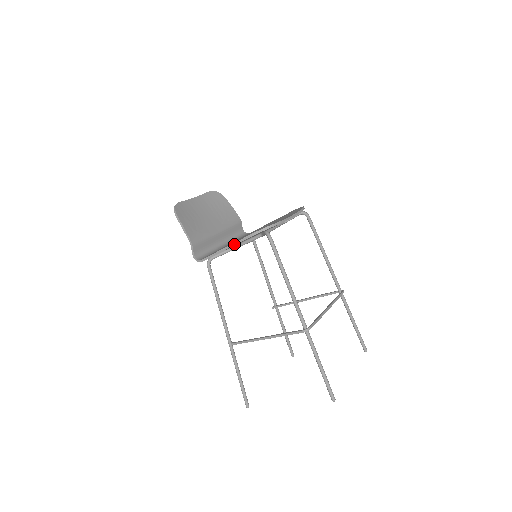
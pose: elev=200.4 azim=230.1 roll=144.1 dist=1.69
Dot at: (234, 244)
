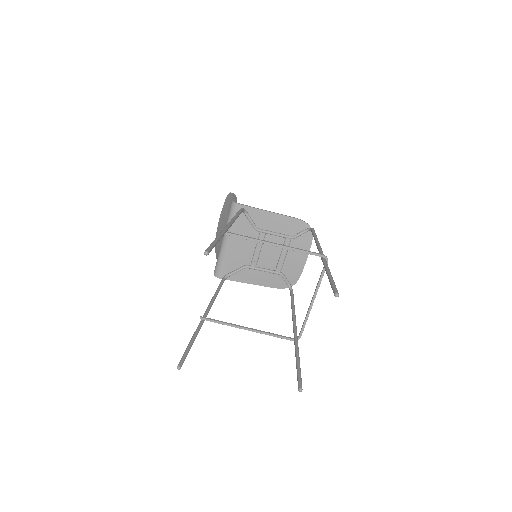
Dot at: (281, 214)
